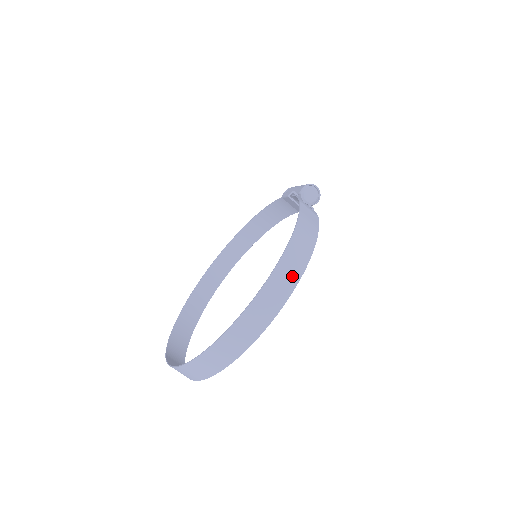
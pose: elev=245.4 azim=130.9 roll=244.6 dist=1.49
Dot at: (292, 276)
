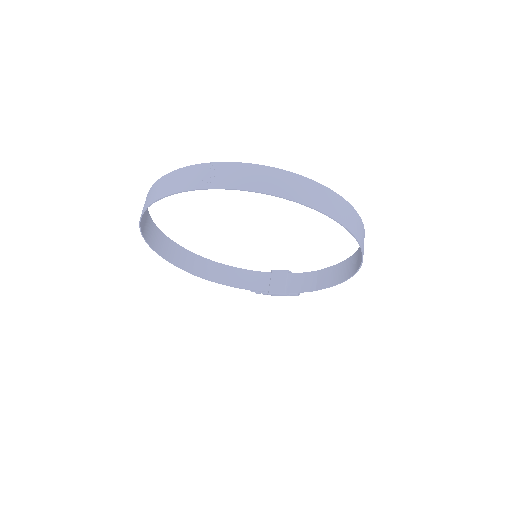
Dot at: occluded
